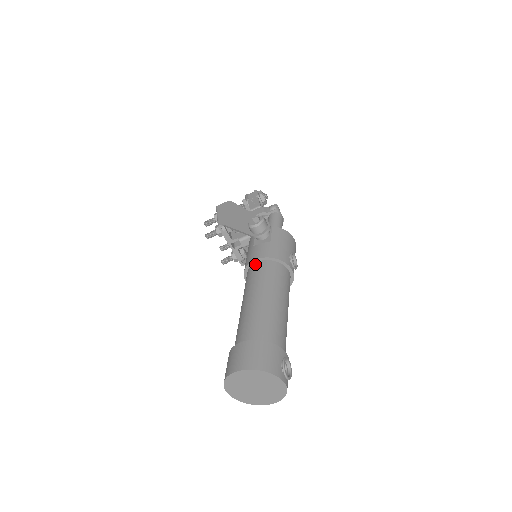
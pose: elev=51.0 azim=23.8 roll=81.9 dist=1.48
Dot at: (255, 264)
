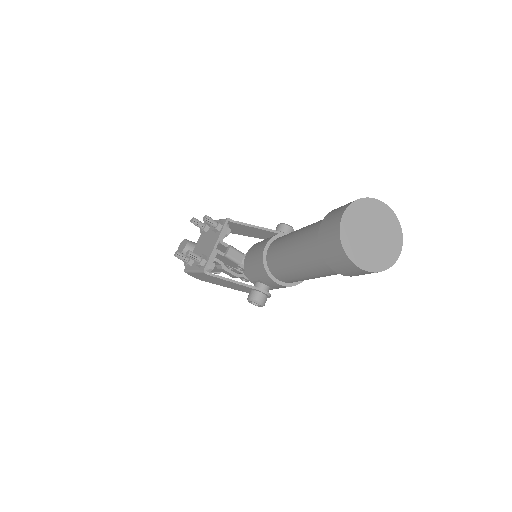
Dot at: occluded
